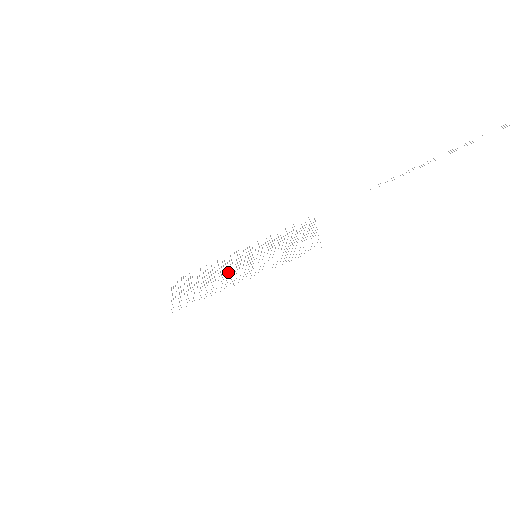
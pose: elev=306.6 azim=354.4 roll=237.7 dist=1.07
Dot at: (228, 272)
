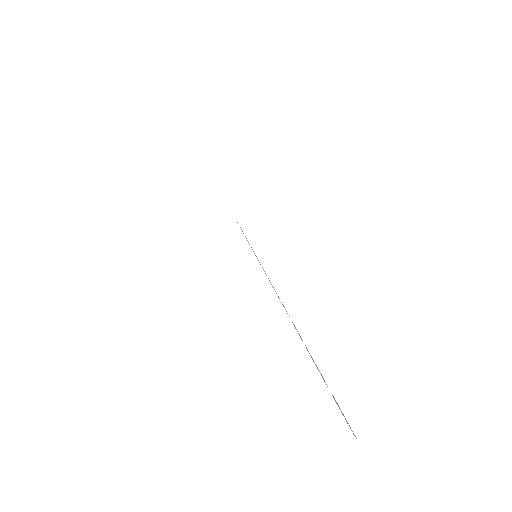
Dot at: occluded
